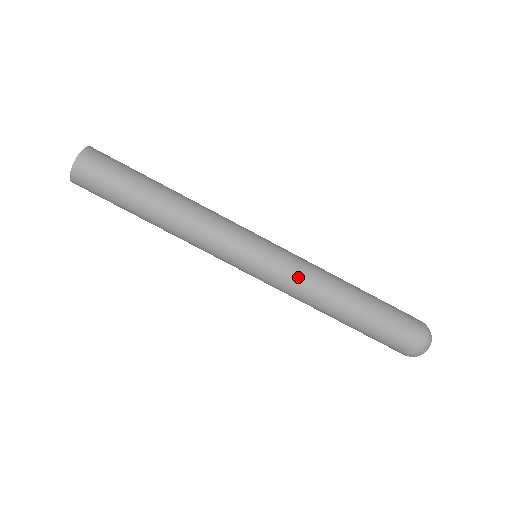
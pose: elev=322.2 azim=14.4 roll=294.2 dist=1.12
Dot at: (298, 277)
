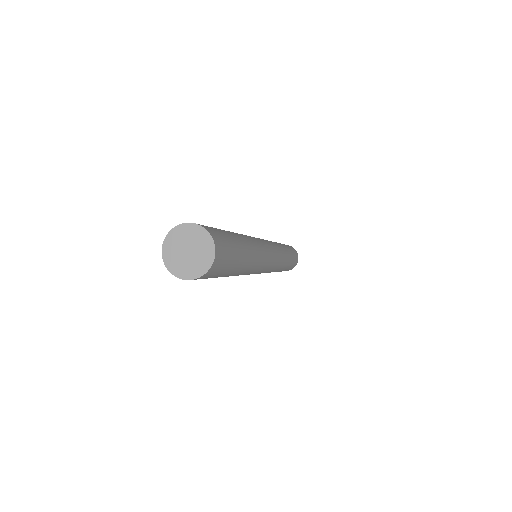
Dot at: (281, 258)
